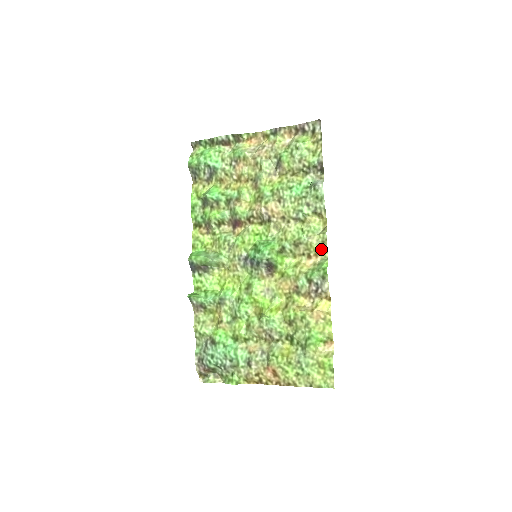
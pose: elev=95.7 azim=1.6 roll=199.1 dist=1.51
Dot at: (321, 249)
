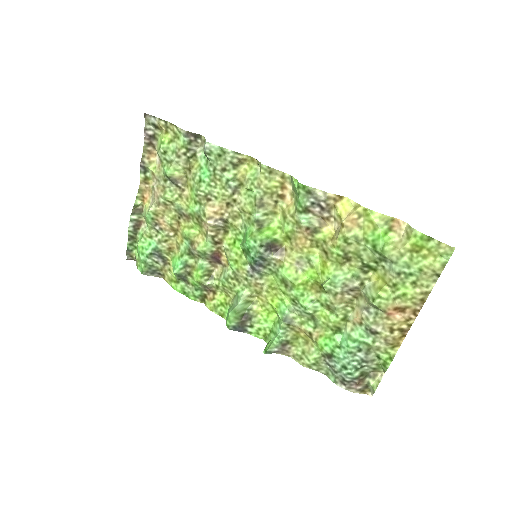
Dot at: (278, 179)
